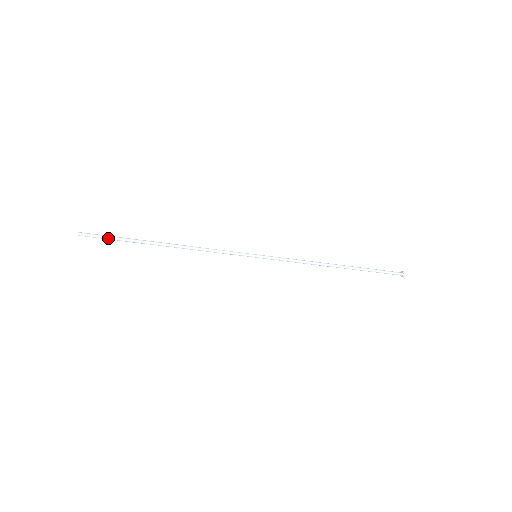
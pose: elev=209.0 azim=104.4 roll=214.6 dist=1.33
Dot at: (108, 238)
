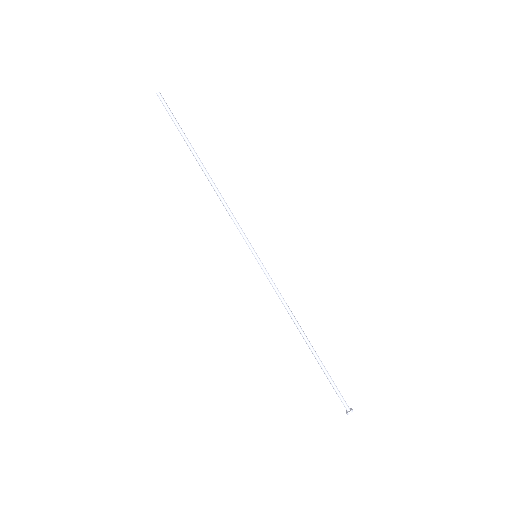
Dot at: (173, 119)
